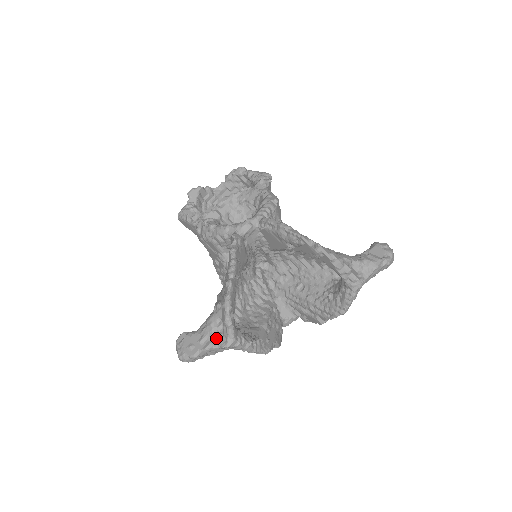
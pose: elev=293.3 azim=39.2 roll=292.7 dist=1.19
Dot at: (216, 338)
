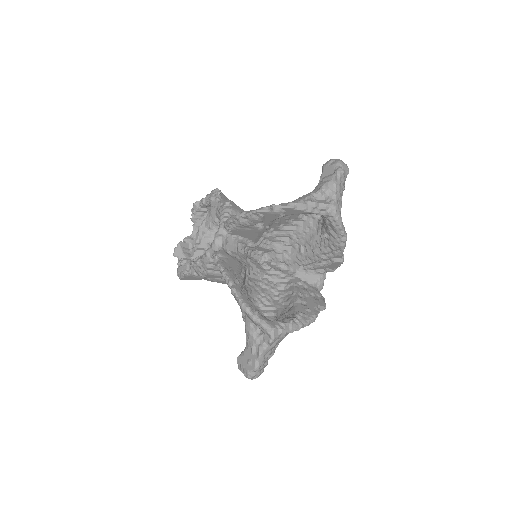
Dot at: (261, 340)
